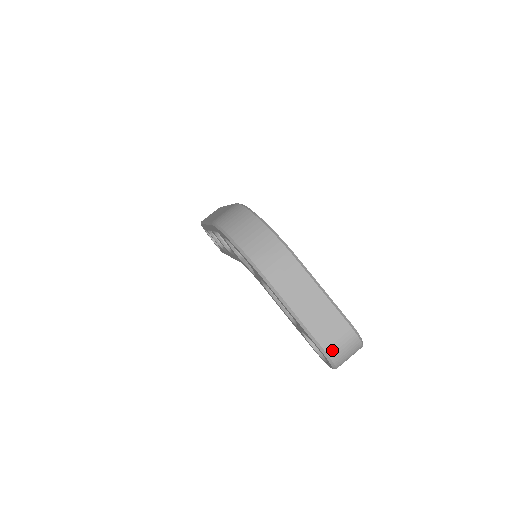
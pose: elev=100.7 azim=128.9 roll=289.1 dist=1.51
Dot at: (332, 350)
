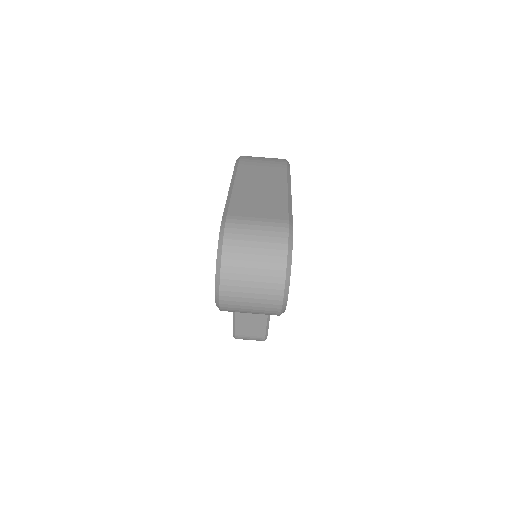
Dot at: (237, 224)
